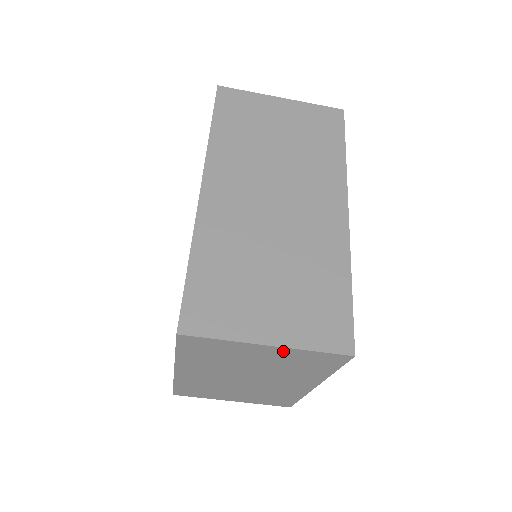
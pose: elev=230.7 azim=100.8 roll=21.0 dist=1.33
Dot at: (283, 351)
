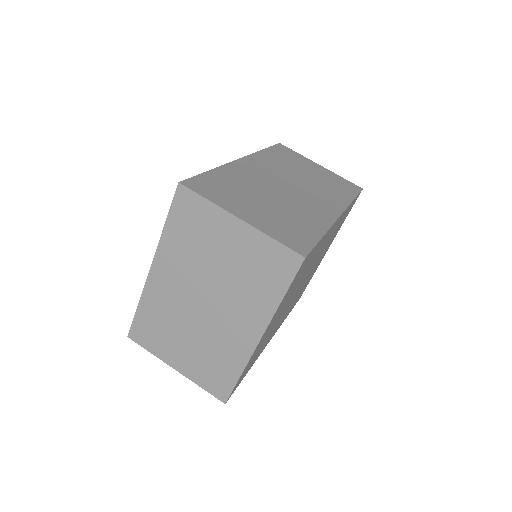
Dot at: (249, 235)
